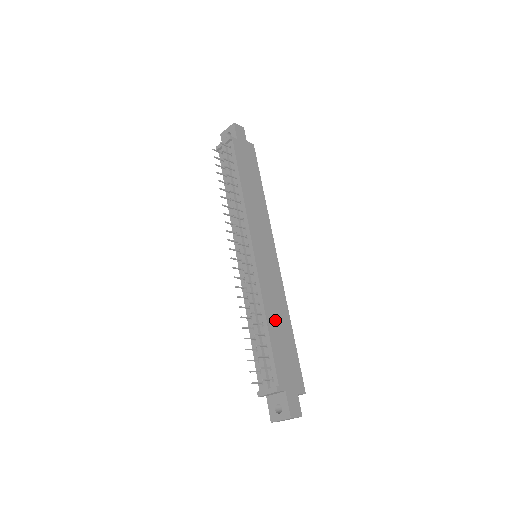
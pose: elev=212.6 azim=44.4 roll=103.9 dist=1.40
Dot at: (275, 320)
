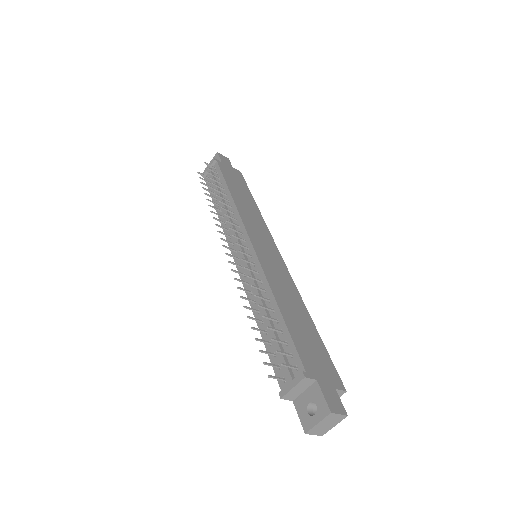
Dot at: (288, 307)
